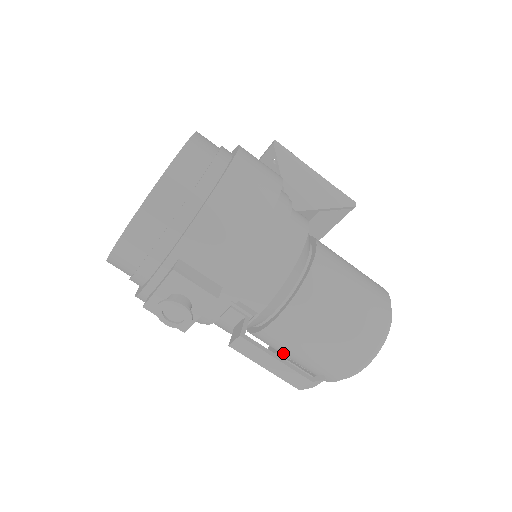
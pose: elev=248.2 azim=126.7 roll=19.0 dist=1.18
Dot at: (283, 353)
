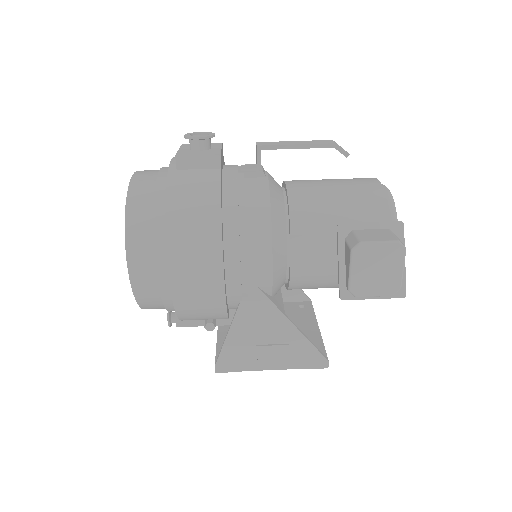
Dot at: (327, 200)
